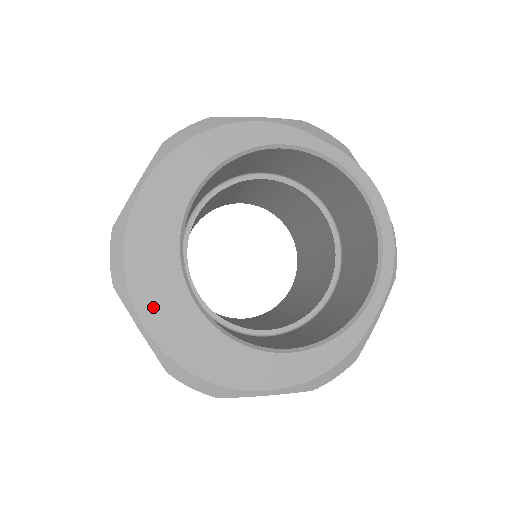
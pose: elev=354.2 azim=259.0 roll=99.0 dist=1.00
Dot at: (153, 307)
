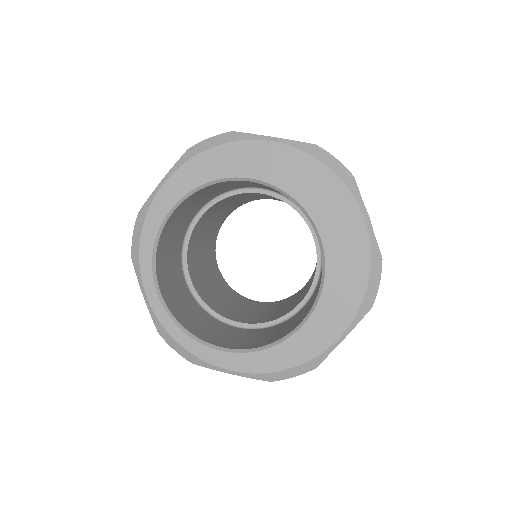
Dot at: occluded
